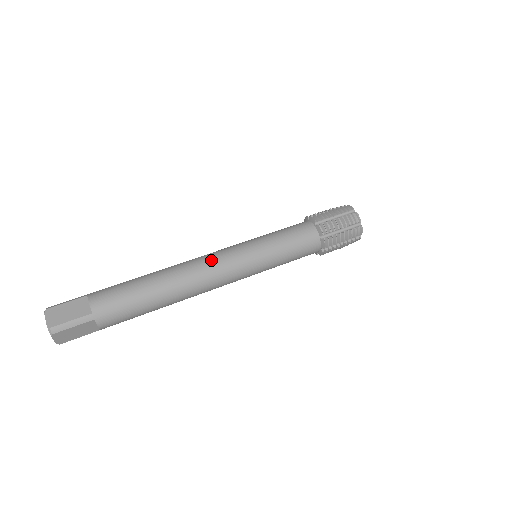
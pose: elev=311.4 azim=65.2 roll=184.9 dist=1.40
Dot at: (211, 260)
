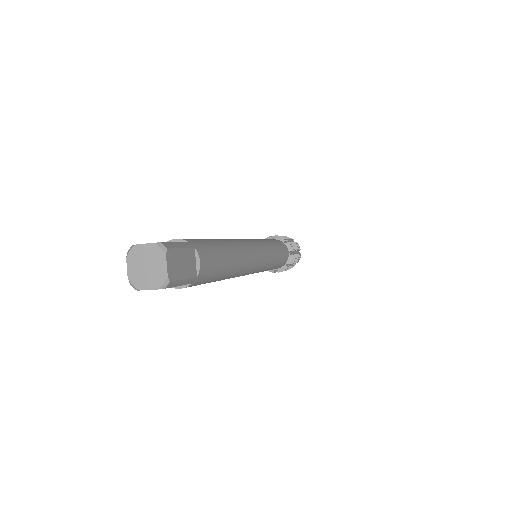
Dot at: occluded
